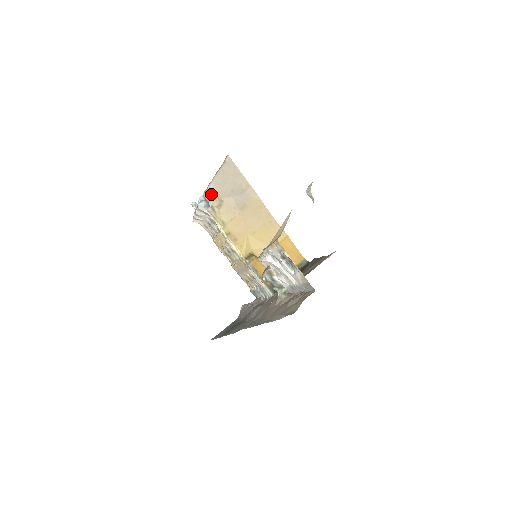
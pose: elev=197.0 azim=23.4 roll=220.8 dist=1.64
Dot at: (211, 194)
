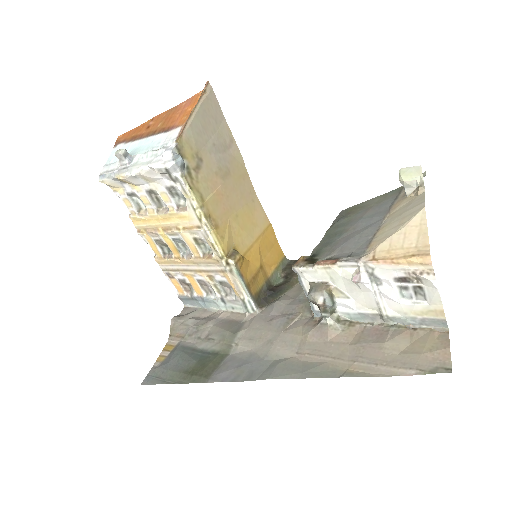
Dot at: (187, 145)
